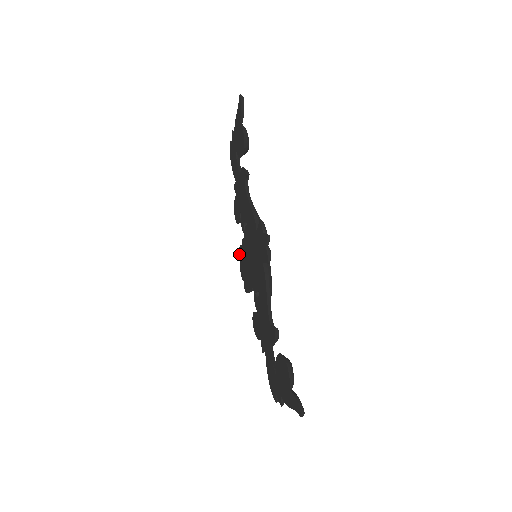
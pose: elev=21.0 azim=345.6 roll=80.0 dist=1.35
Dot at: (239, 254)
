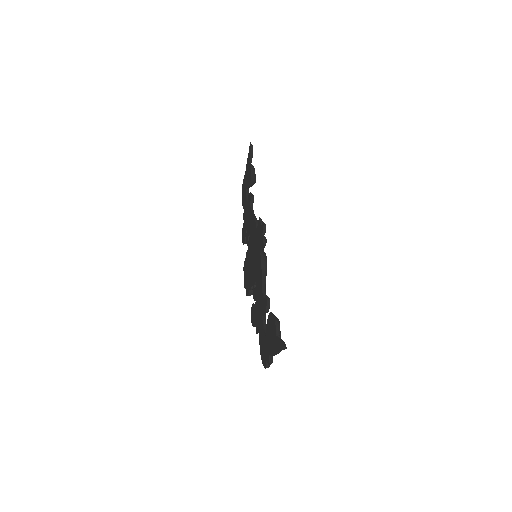
Dot at: (243, 268)
